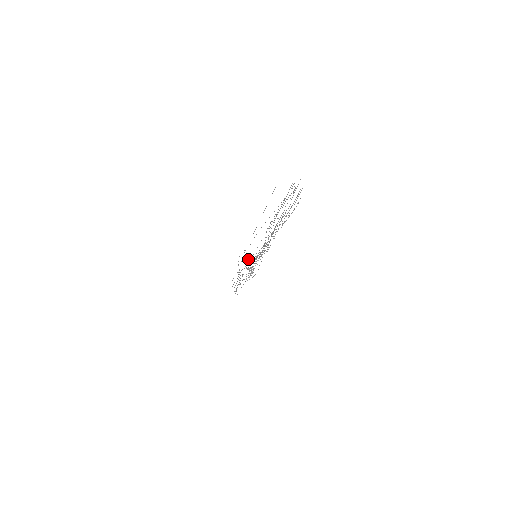
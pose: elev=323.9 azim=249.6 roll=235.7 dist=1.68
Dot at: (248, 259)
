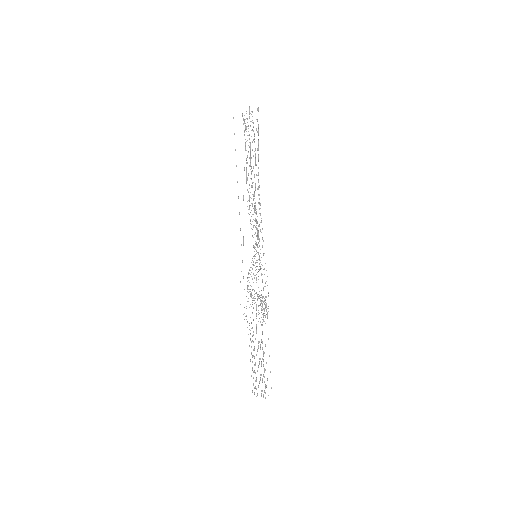
Dot at: (250, 291)
